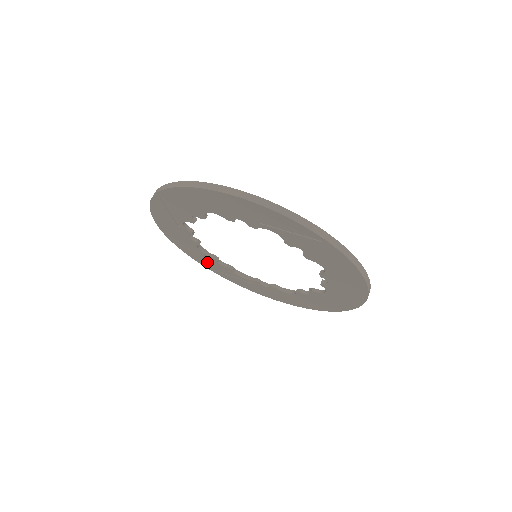
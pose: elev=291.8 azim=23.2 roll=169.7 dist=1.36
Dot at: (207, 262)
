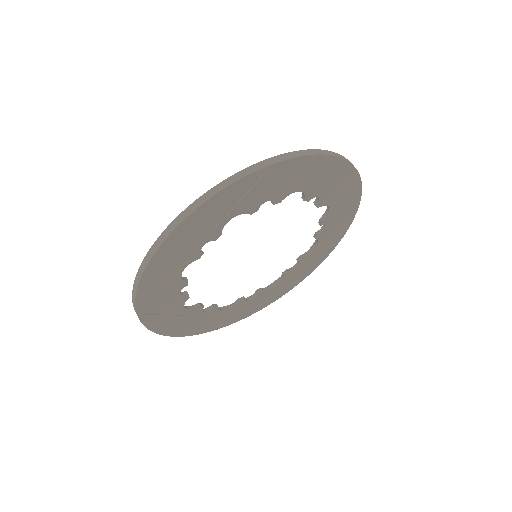
Dot at: (243, 311)
